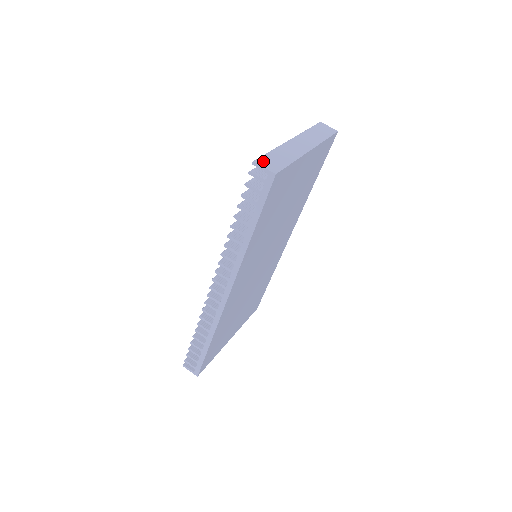
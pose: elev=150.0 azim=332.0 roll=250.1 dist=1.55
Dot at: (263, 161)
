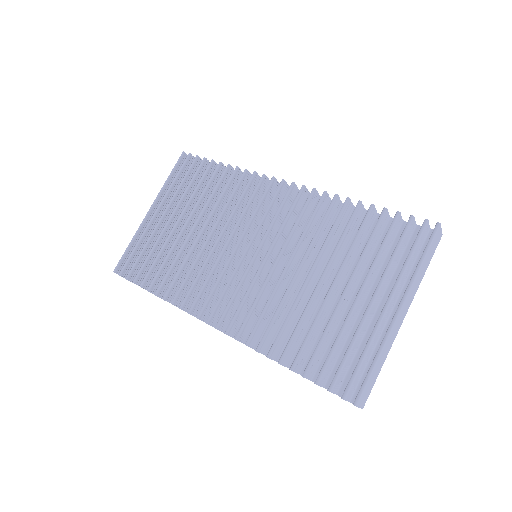
Dot at: (363, 397)
